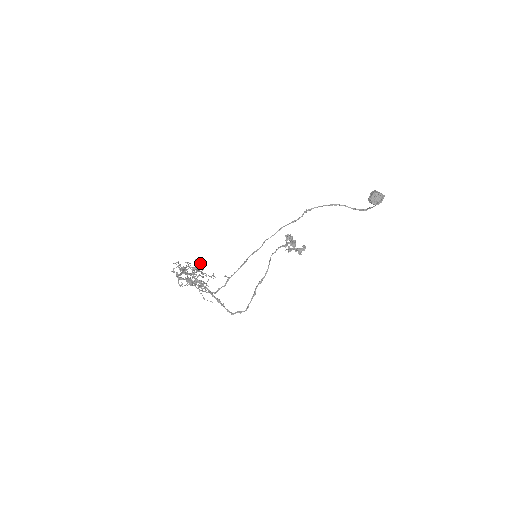
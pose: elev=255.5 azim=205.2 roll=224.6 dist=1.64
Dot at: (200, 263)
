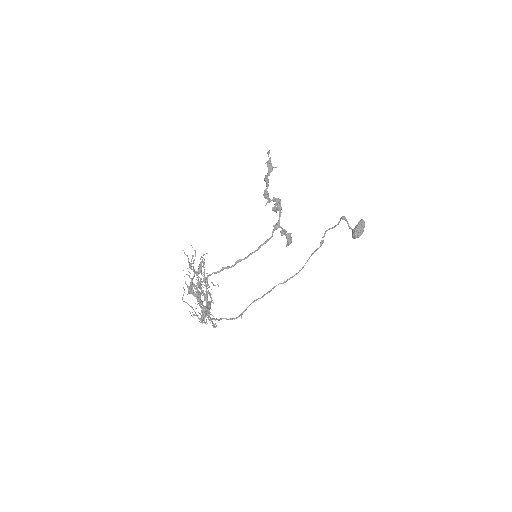
Dot at: occluded
